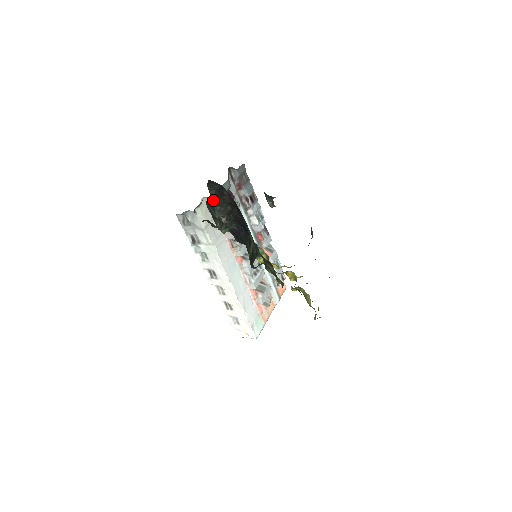
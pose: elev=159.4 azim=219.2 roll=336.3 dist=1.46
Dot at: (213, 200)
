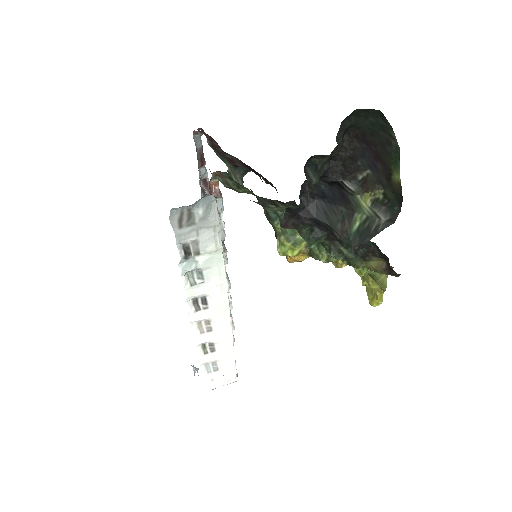
Dot at: occluded
